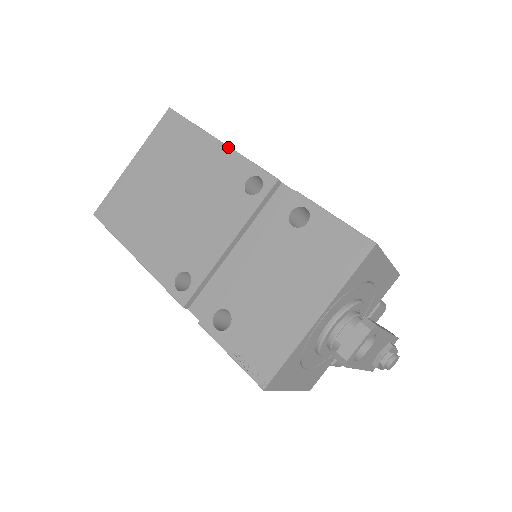
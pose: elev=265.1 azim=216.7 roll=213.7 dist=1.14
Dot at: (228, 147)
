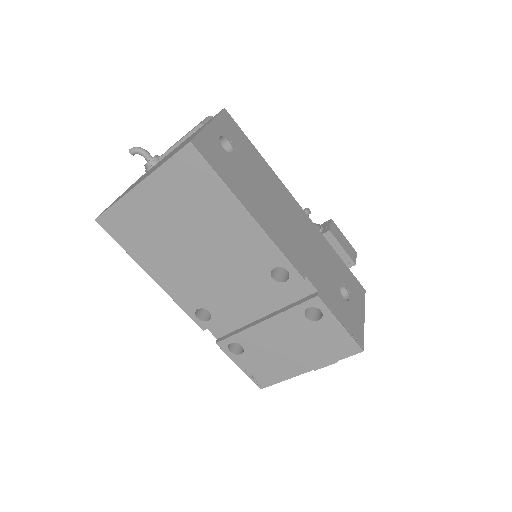
Dot at: (261, 229)
